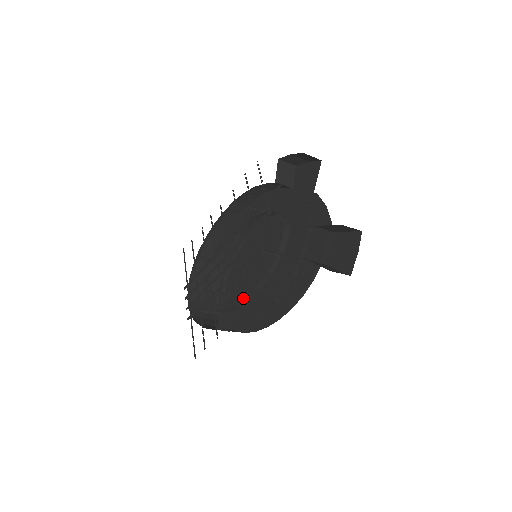
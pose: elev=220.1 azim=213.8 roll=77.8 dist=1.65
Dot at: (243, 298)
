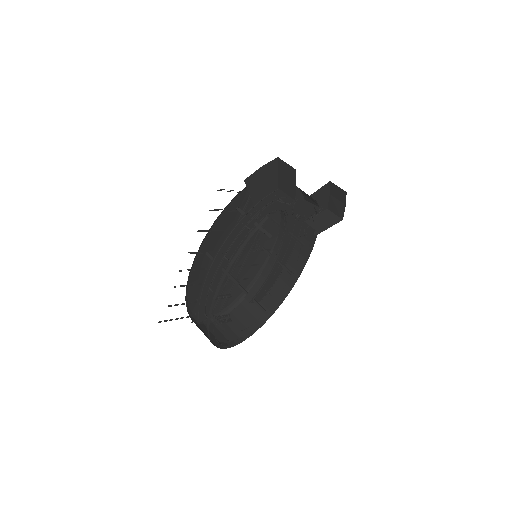
Dot at: occluded
